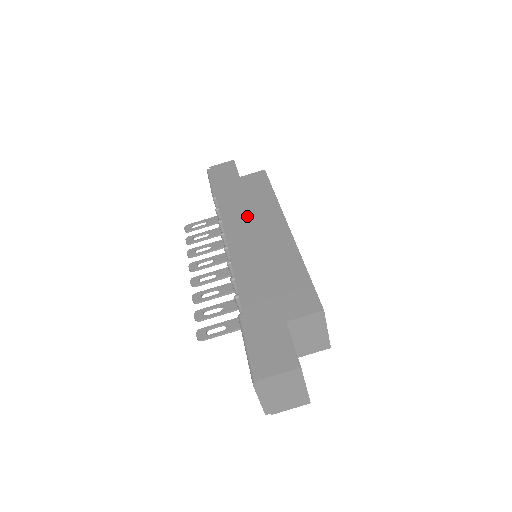
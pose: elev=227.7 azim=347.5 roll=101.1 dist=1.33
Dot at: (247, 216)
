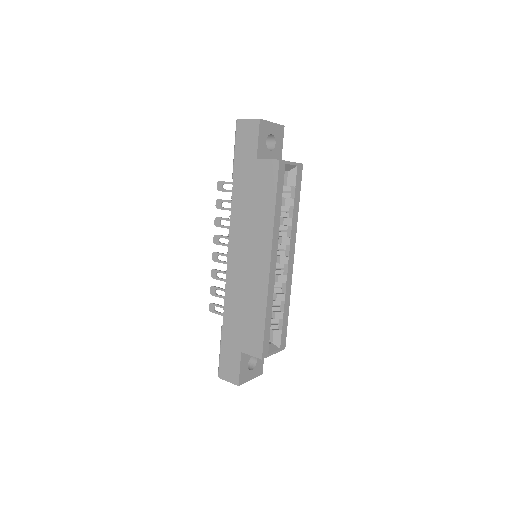
Dot at: (247, 228)
